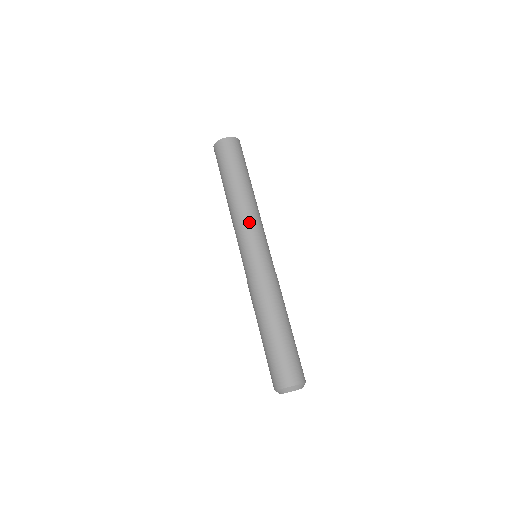
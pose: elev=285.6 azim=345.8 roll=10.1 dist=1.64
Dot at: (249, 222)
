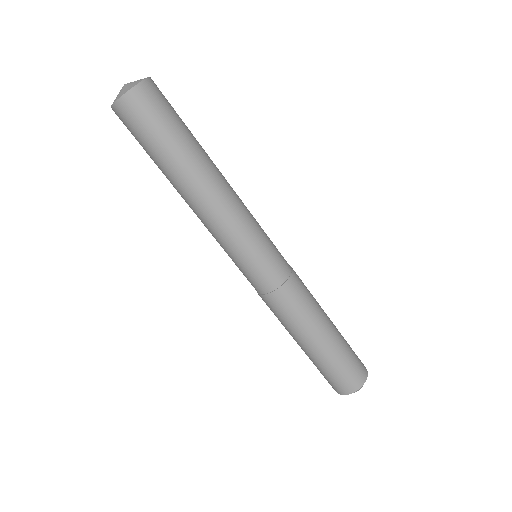
Dot at: (213, 235)
